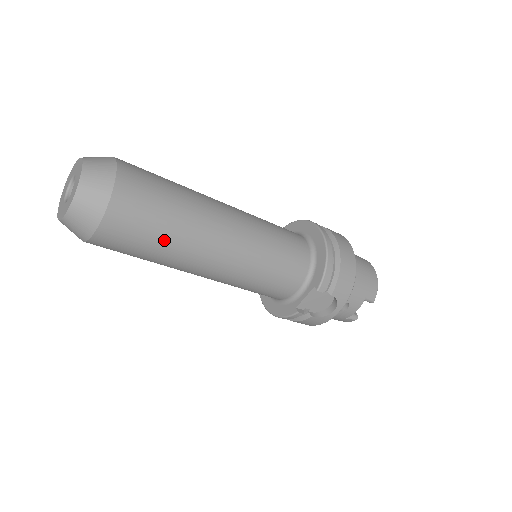
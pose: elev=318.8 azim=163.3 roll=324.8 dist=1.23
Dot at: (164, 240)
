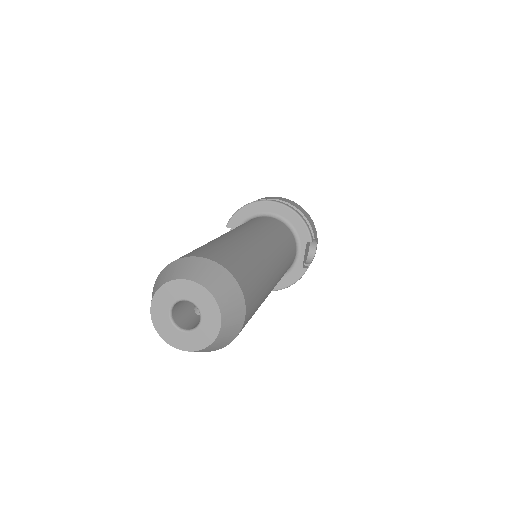
Dot at: (263, 288)
